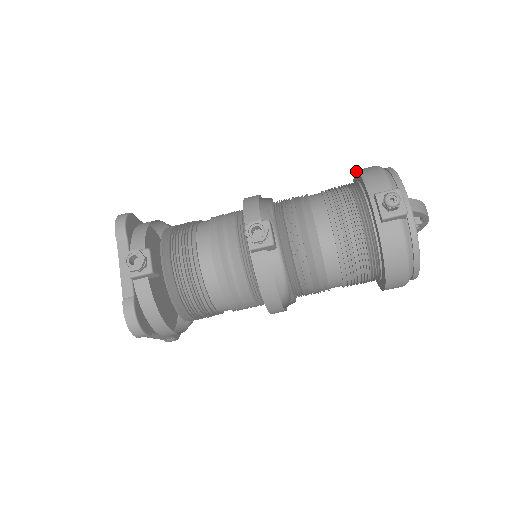
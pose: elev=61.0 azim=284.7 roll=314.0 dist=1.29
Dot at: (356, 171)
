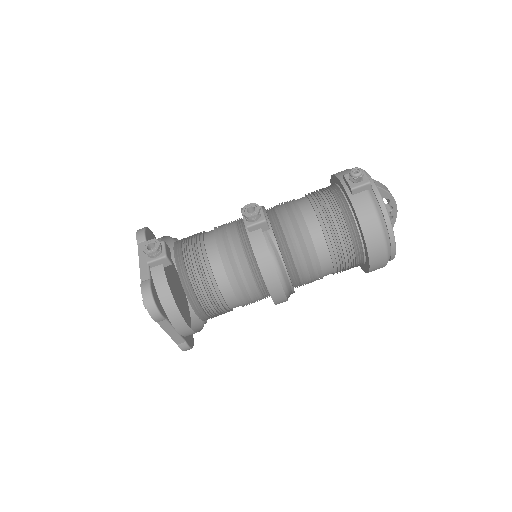
Dot at: occluded
